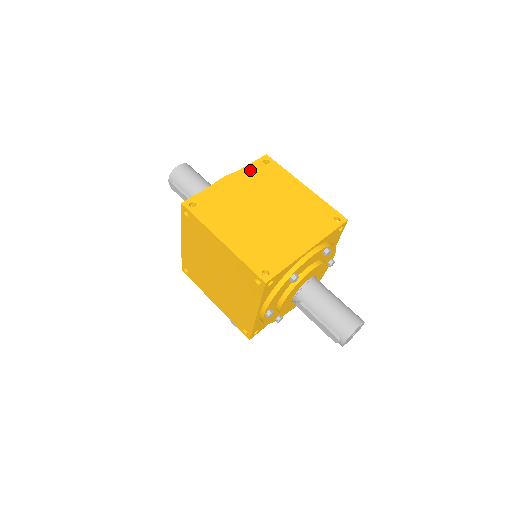
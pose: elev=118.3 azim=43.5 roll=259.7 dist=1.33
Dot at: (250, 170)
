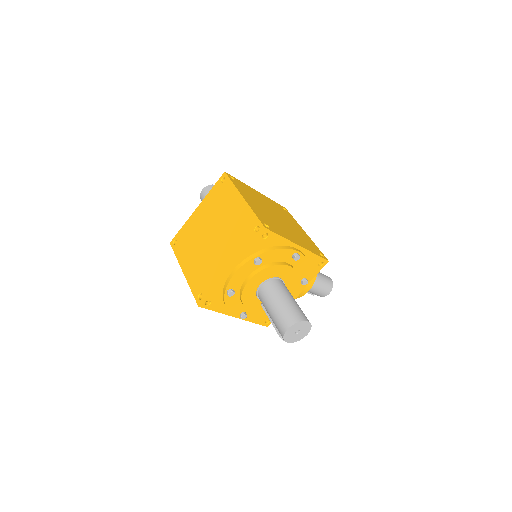
Dot at: (211, 195)
